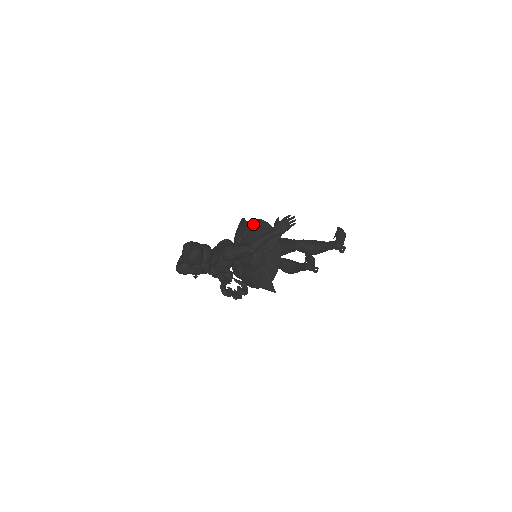
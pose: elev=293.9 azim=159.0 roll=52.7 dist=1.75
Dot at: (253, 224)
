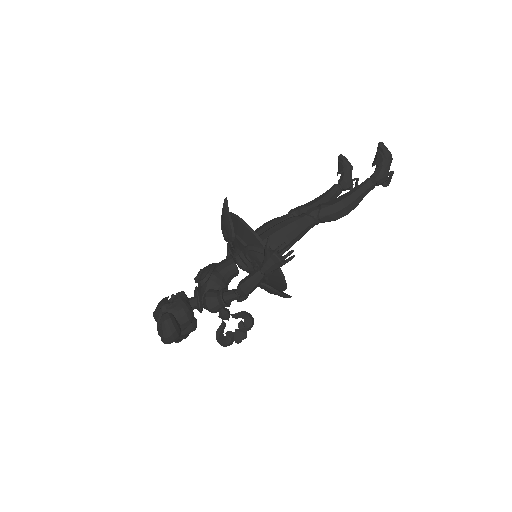
Dot at: (238, 227)
